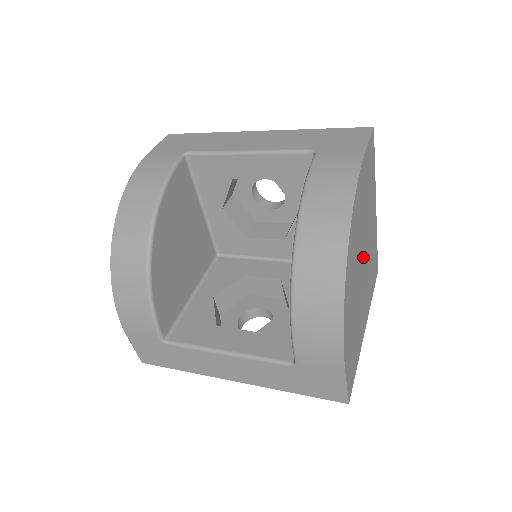
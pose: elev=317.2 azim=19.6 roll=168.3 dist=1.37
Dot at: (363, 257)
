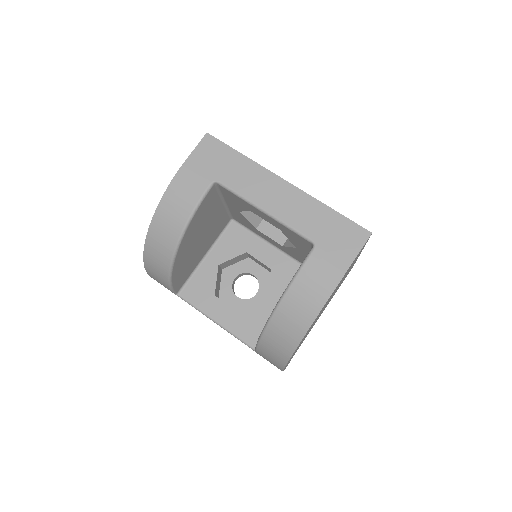
Dot at: occluded
